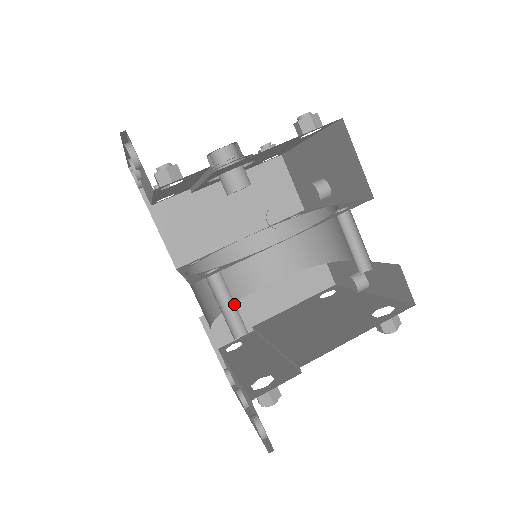
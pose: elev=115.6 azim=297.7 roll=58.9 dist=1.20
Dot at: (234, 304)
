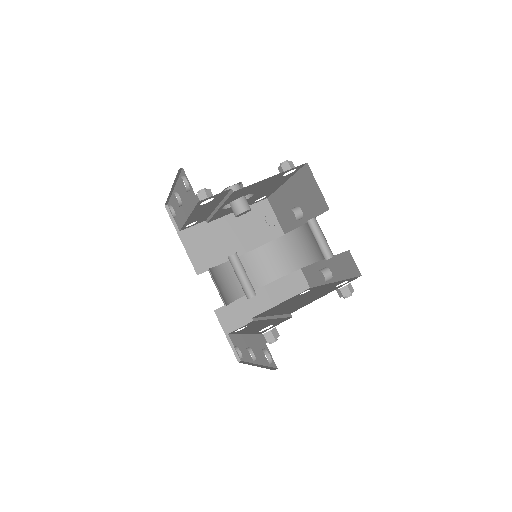
Dot at: (246, 276)
